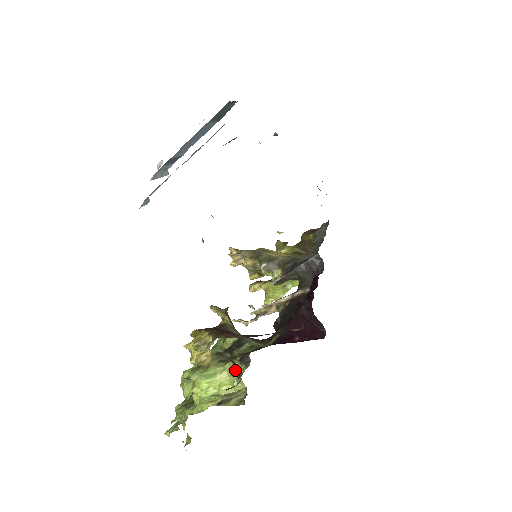
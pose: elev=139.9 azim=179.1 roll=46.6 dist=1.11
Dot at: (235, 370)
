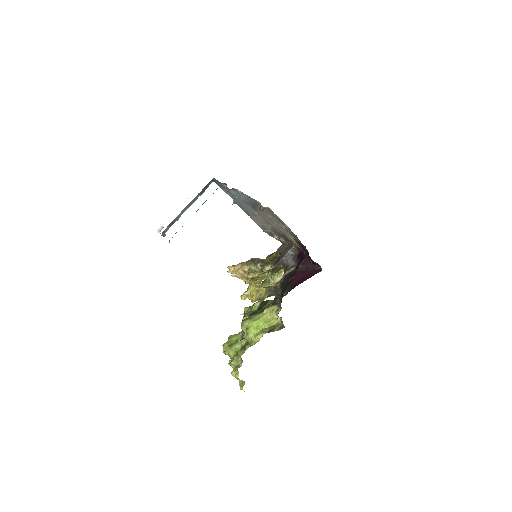
Dot at: (272, 311)
